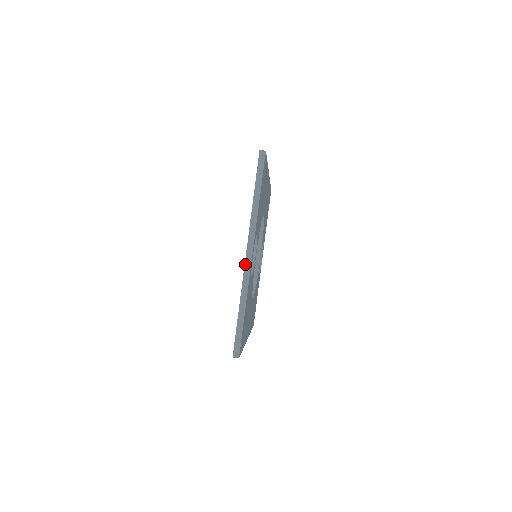
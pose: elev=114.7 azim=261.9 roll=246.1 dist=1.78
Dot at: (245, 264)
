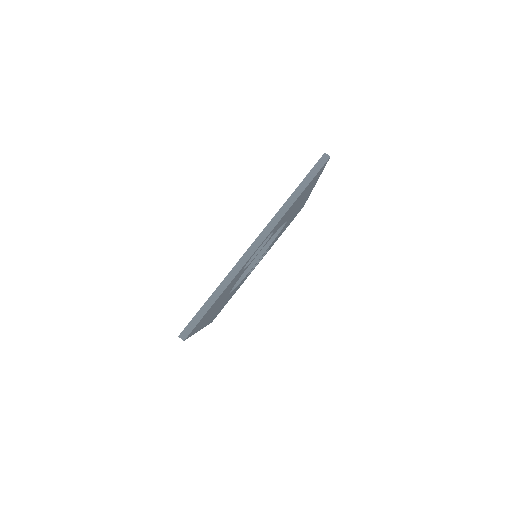
Dot at: (246, 252)
